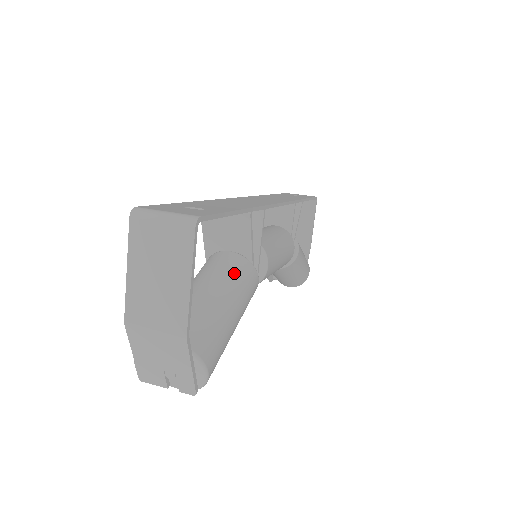
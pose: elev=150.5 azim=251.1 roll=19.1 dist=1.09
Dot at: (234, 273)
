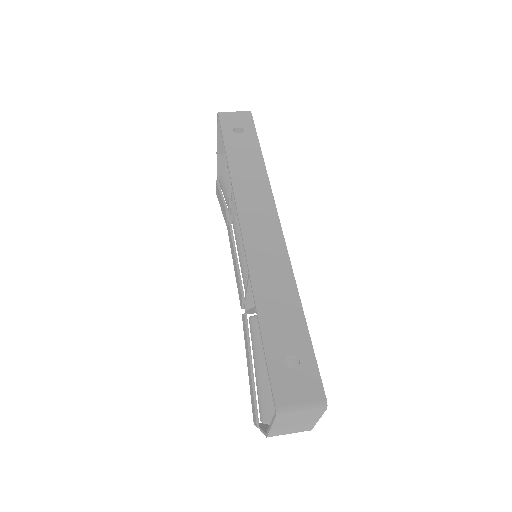
Dot at: occluded
